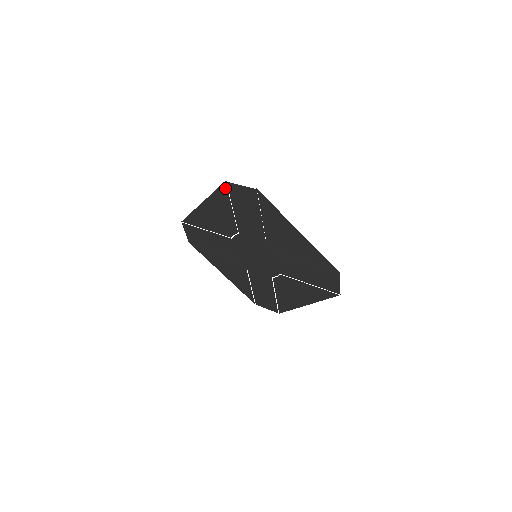
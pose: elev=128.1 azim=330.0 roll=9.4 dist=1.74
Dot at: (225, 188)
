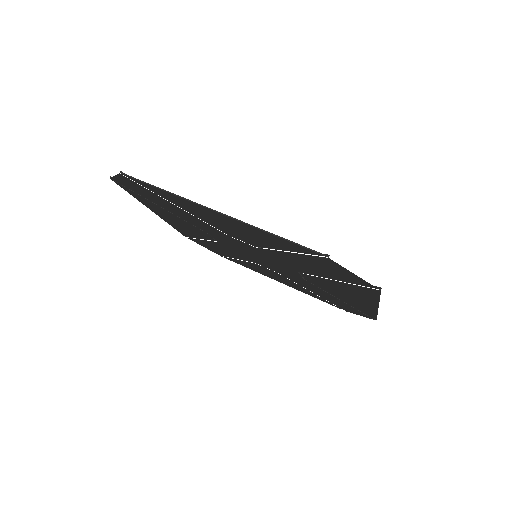
Dot at: (310, 252)
